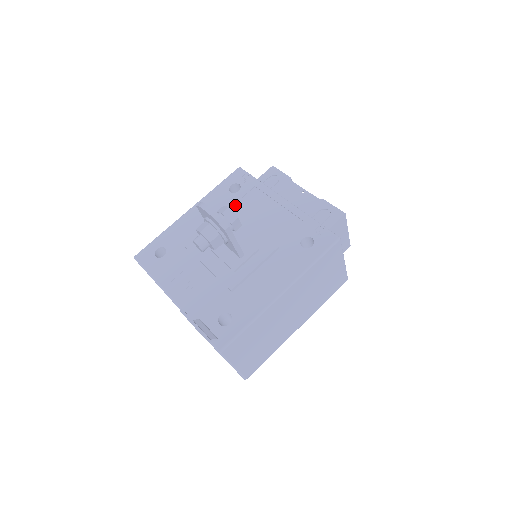
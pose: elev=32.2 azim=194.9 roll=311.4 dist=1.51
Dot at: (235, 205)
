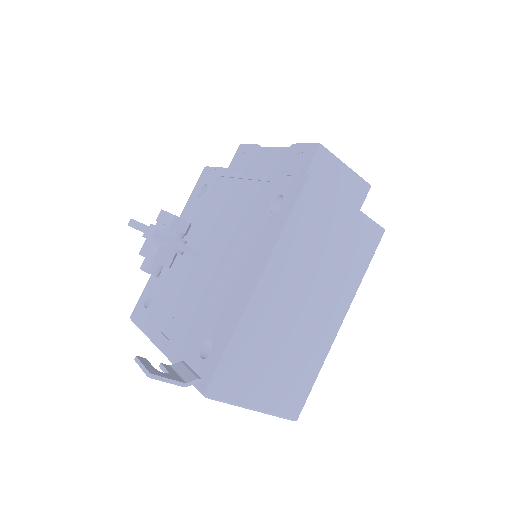
Dot at: (204, 208)
